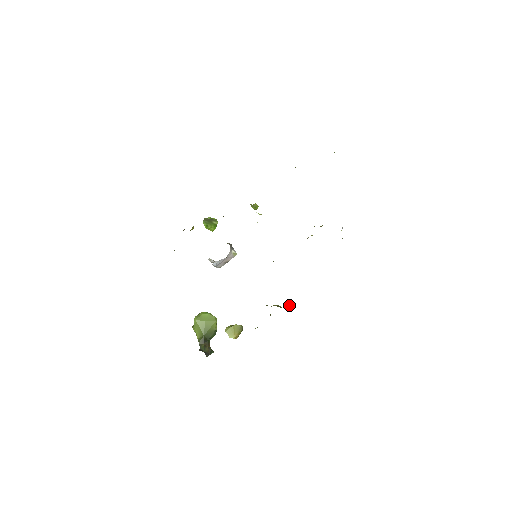
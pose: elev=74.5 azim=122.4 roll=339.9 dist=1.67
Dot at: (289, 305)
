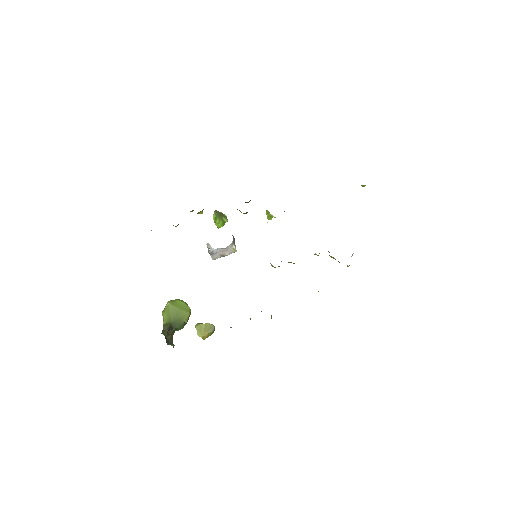
Dot at: occluded
